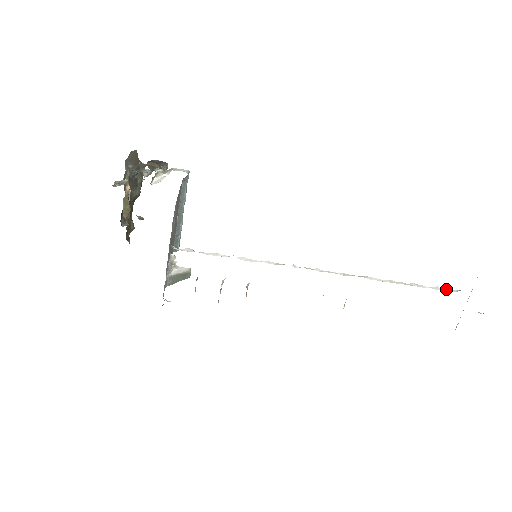
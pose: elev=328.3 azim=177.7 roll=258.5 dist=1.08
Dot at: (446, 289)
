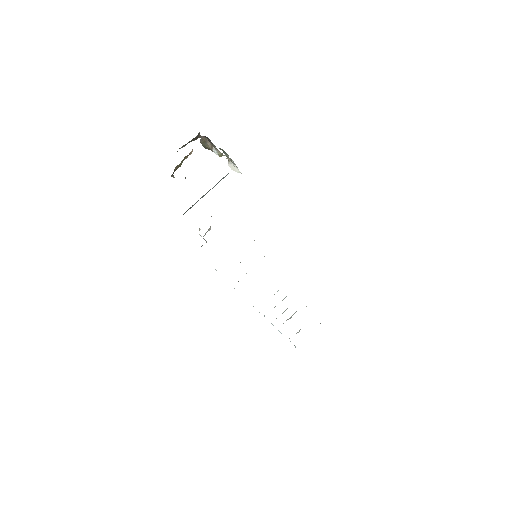
Dot at: occluded
